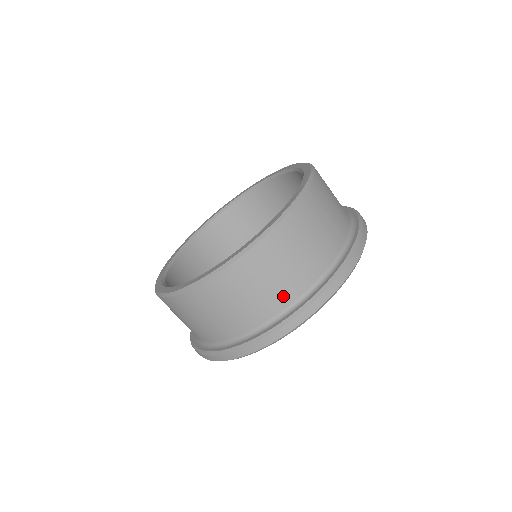
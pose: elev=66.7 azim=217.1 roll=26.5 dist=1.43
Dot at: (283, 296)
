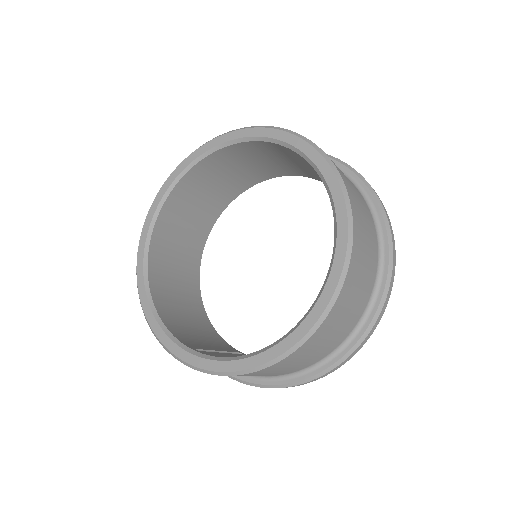
Dot at: (354, 320)
